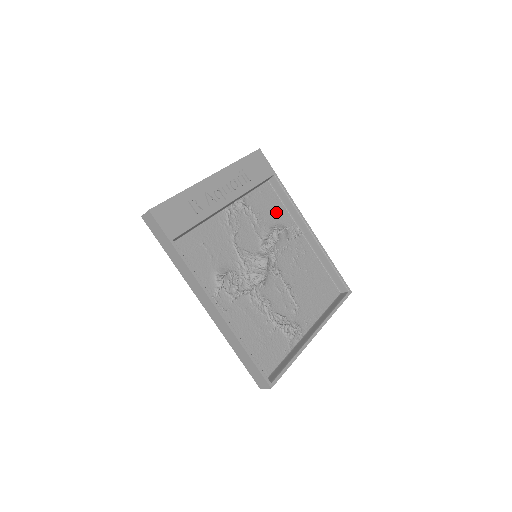
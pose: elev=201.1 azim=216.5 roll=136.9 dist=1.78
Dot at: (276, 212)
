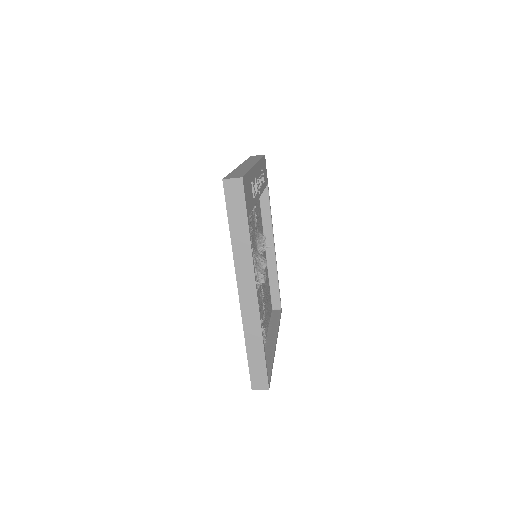
Dot at: (259, 219)
